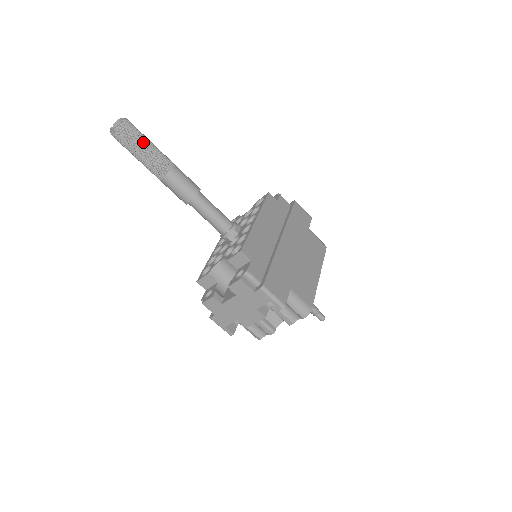
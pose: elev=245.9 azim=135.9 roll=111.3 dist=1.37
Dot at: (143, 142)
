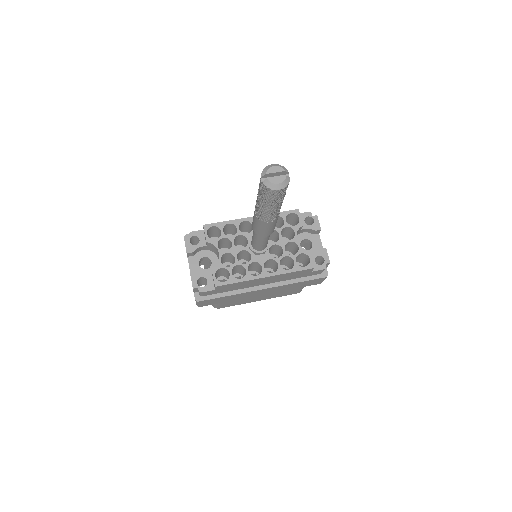
Dot at: (269, 205)
